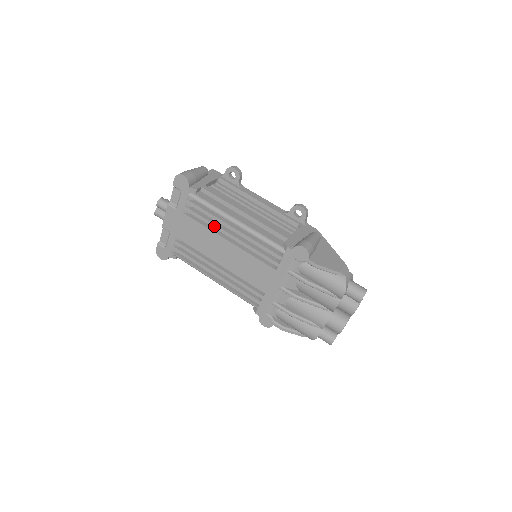
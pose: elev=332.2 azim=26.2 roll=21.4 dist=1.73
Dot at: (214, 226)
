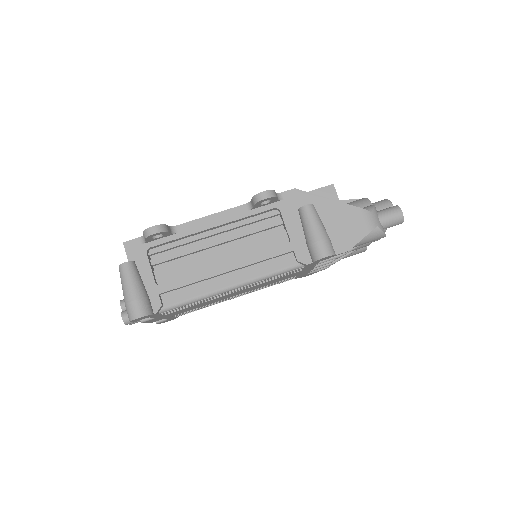
Dot at: occluded
